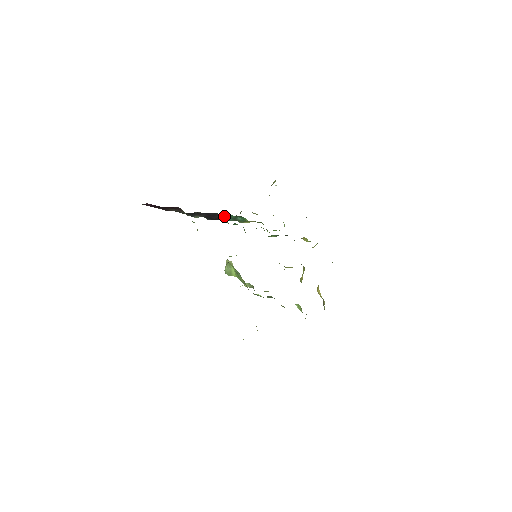
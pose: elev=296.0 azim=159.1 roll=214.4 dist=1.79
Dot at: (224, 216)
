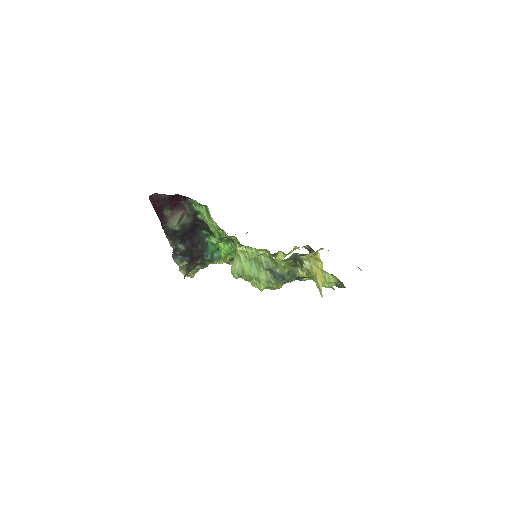
Dot at: (206, 245)
